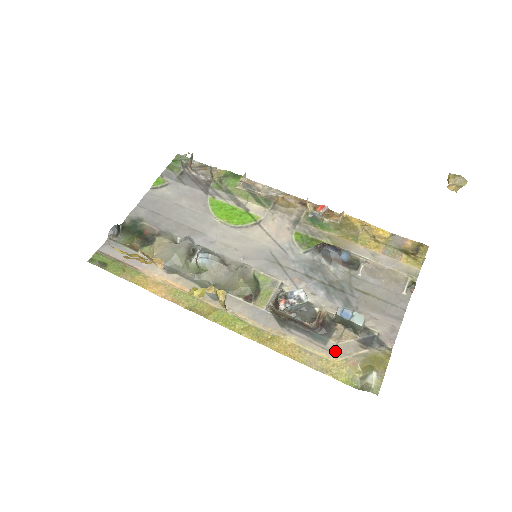
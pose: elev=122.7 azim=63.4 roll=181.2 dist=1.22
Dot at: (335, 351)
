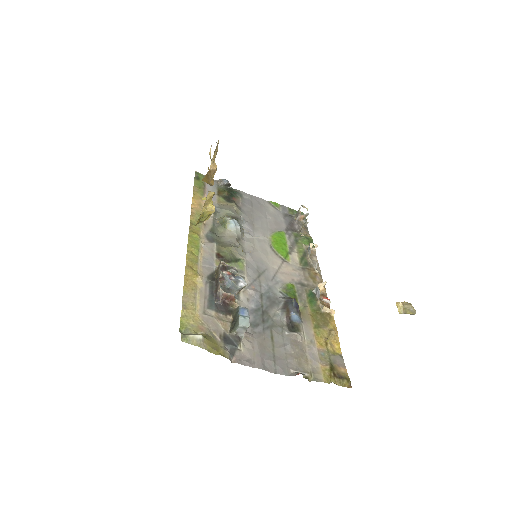
Dot at: (206, 315)
